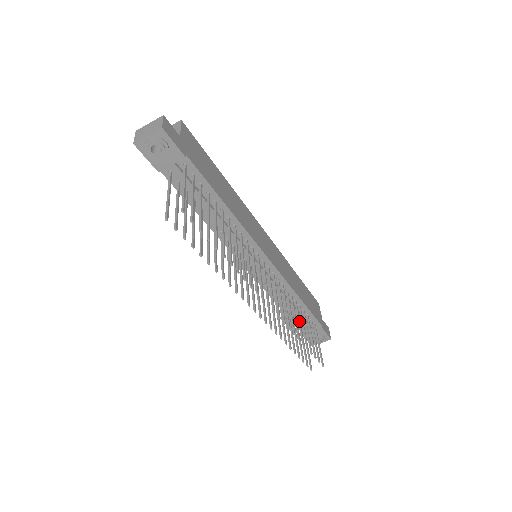
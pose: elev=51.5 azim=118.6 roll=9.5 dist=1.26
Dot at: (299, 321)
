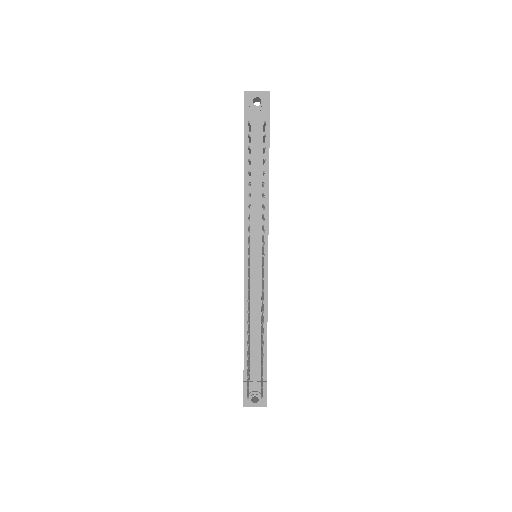
Dot at: occluded
